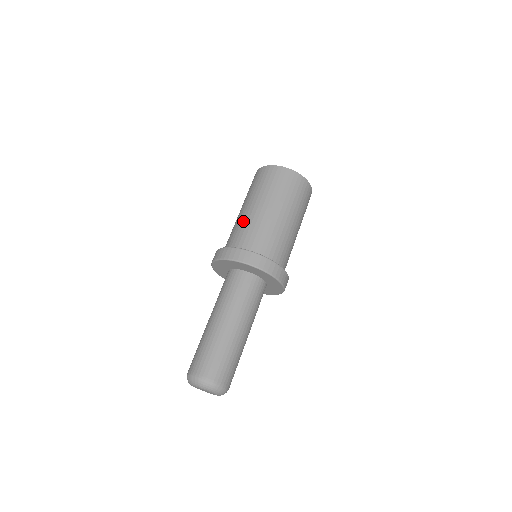
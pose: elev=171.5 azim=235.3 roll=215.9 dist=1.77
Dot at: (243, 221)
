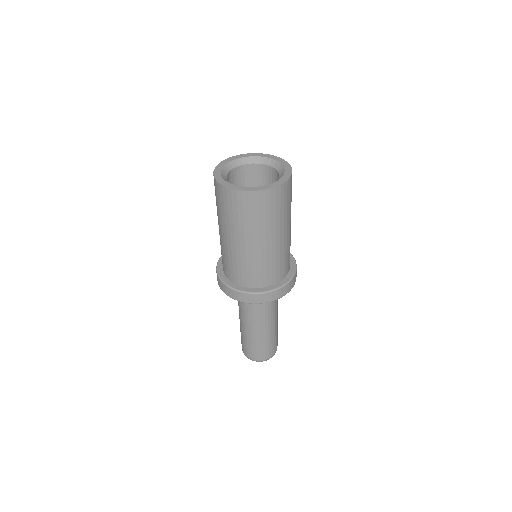
Dot at: (227, 253)
